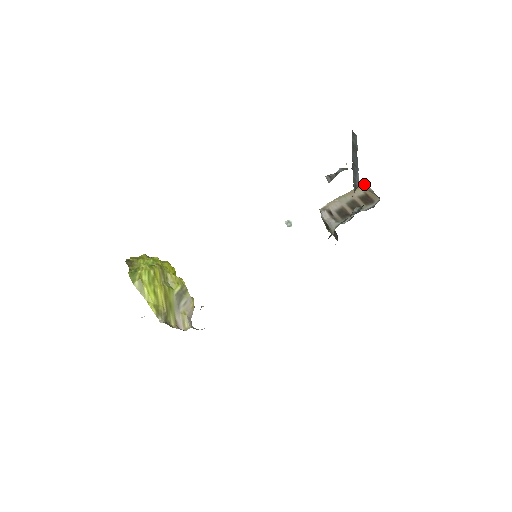
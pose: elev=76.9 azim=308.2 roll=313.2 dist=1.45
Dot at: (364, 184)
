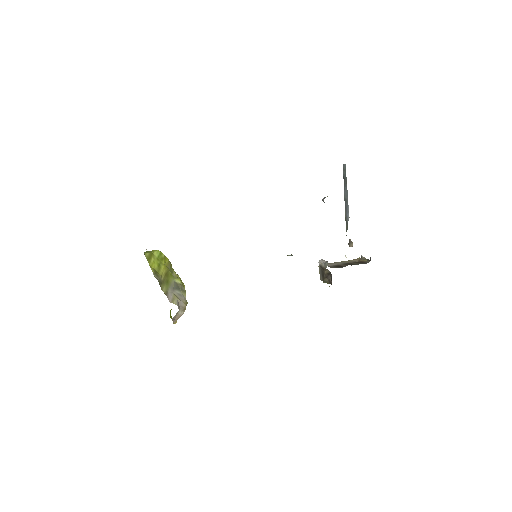
Dot at: (359, 258)
